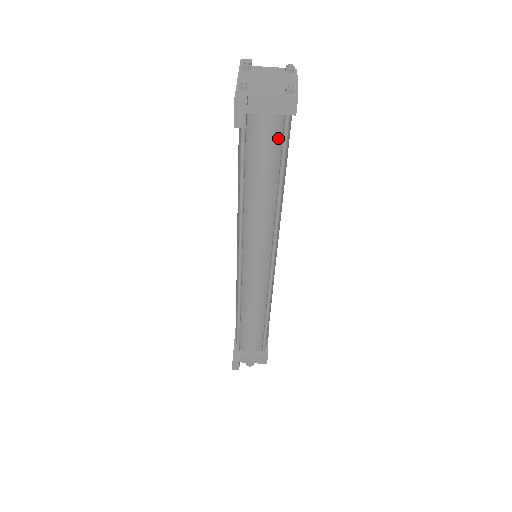
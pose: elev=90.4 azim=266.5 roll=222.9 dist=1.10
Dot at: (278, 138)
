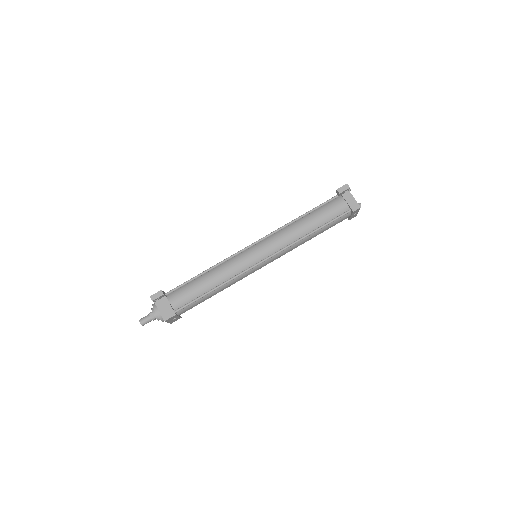
Dot at: (338, 214)
